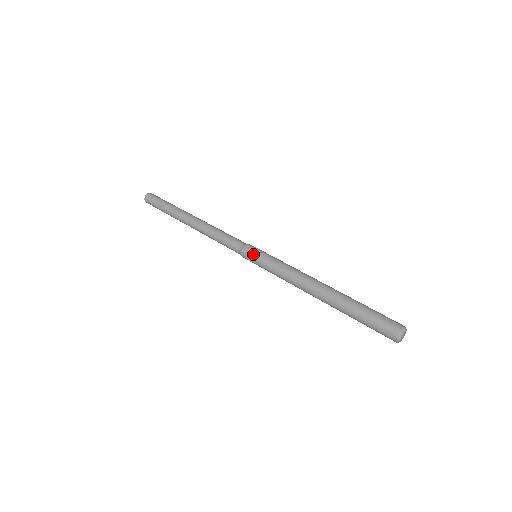
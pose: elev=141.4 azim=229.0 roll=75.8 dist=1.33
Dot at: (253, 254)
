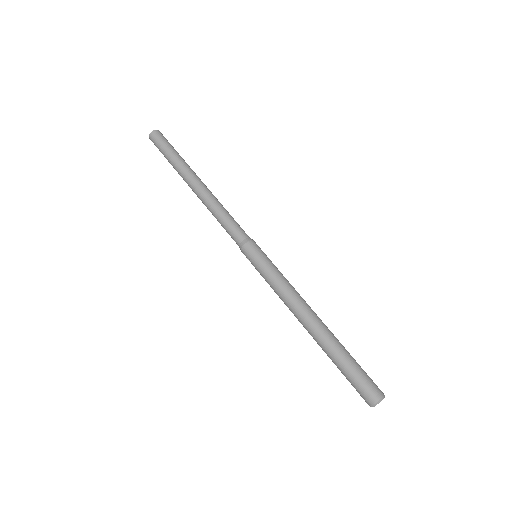
Dot at: (254, 255)
